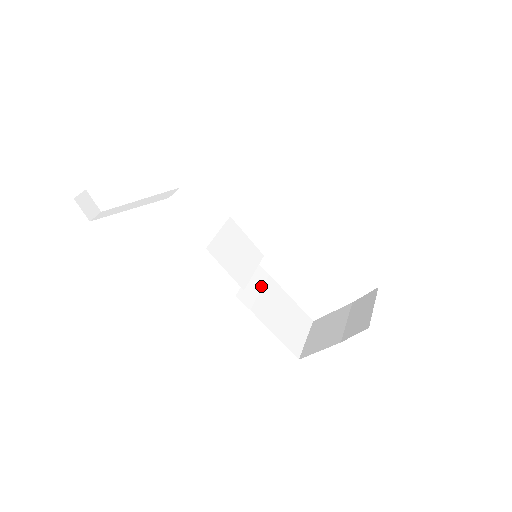
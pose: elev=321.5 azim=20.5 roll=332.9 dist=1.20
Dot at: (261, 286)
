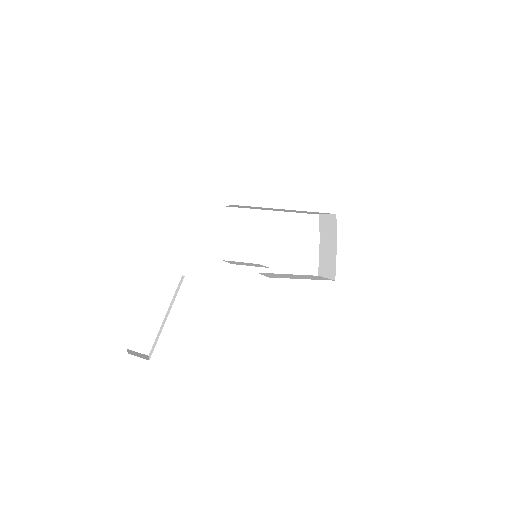
Dot at: (275, 275)
